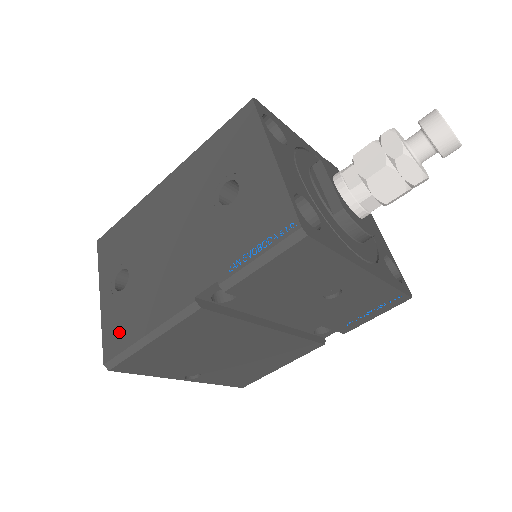
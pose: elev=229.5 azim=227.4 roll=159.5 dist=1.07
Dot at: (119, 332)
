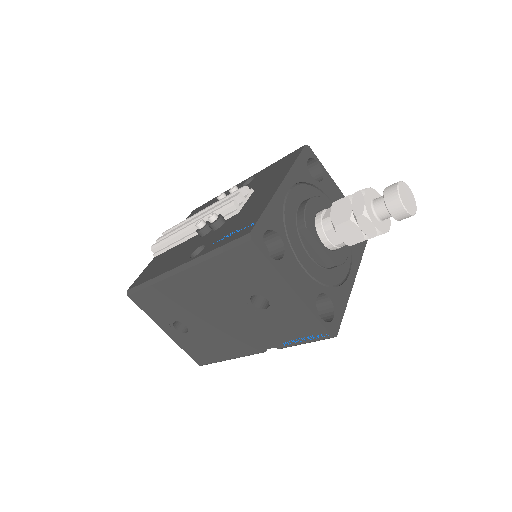
Dot at: (202, 354)
